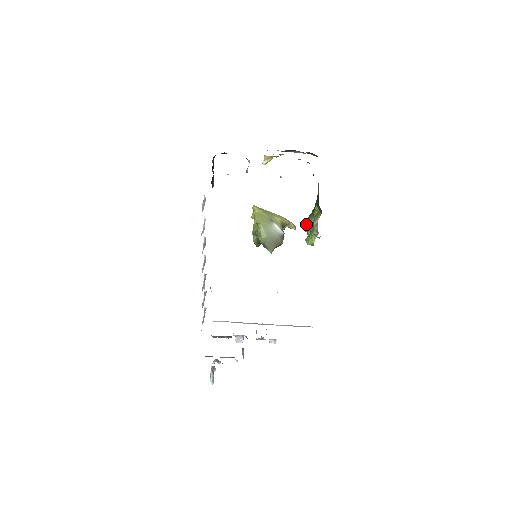
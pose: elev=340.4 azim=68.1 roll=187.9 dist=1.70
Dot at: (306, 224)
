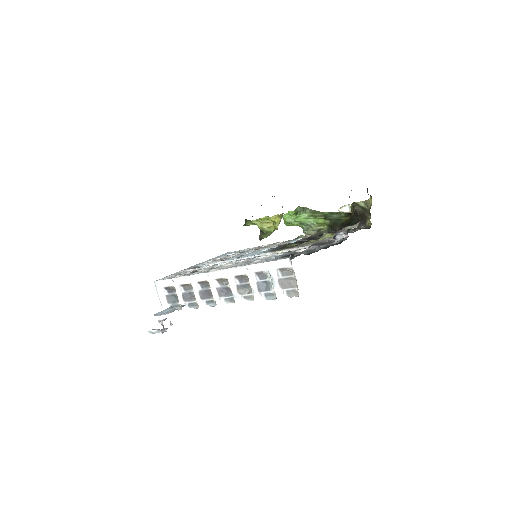
Dot at: (300, 216)
